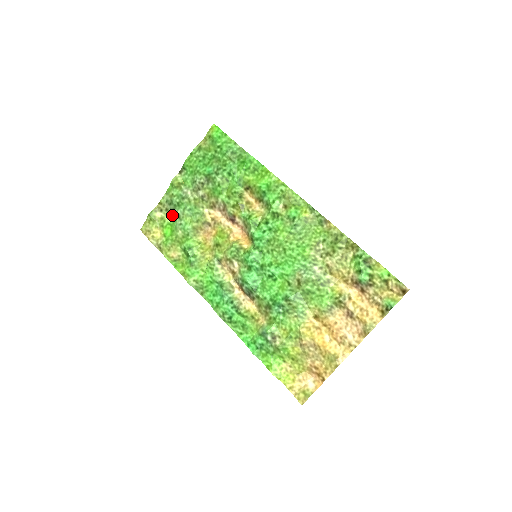
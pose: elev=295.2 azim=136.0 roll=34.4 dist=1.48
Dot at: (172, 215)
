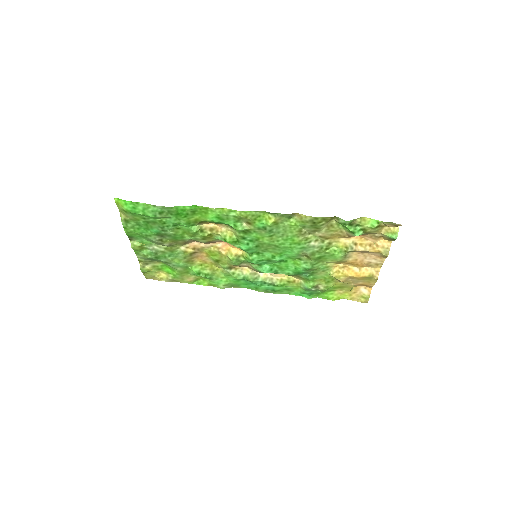
Dot at: (159, 262)
